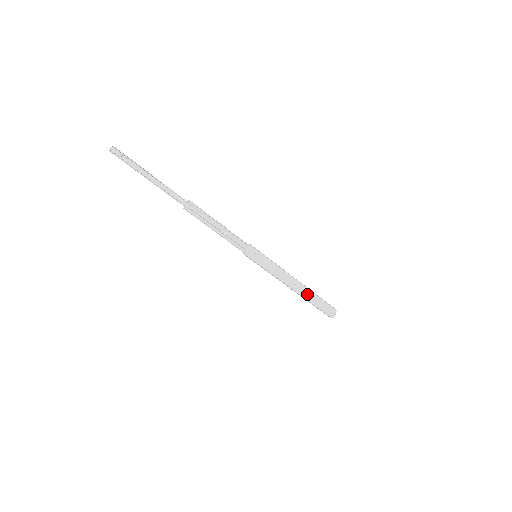
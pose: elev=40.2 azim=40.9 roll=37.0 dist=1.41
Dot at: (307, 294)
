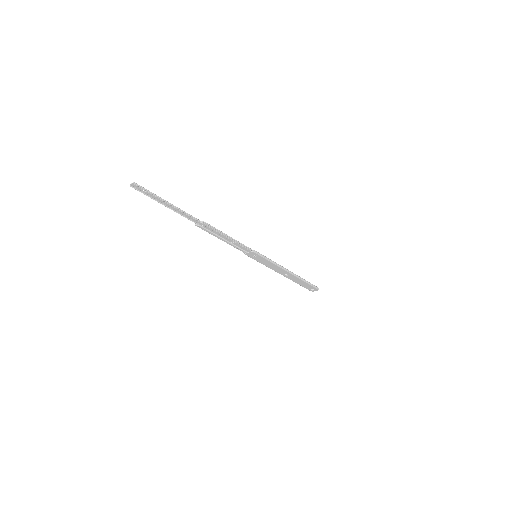
Dot at: (295, 279)
